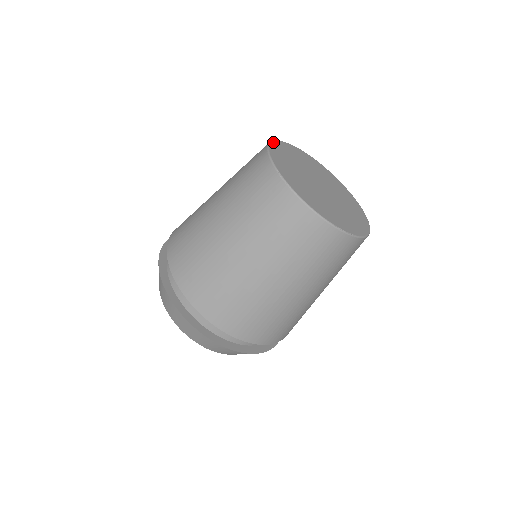
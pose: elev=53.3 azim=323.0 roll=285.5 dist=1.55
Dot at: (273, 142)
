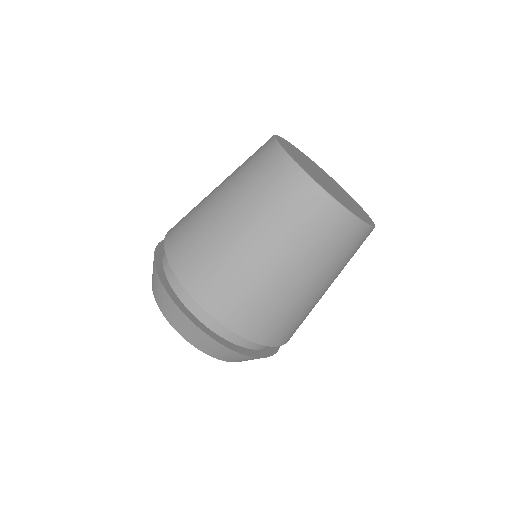
Dot at: occluded
